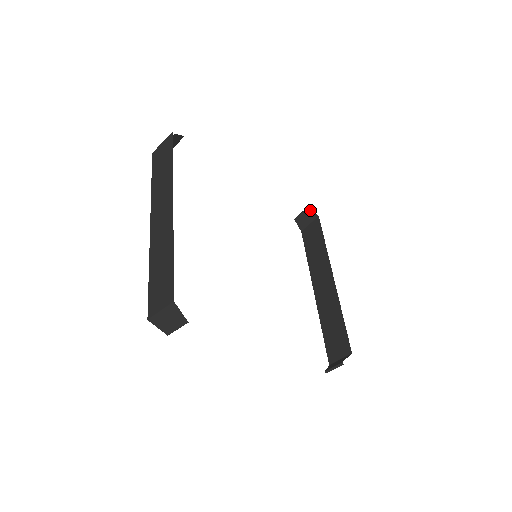
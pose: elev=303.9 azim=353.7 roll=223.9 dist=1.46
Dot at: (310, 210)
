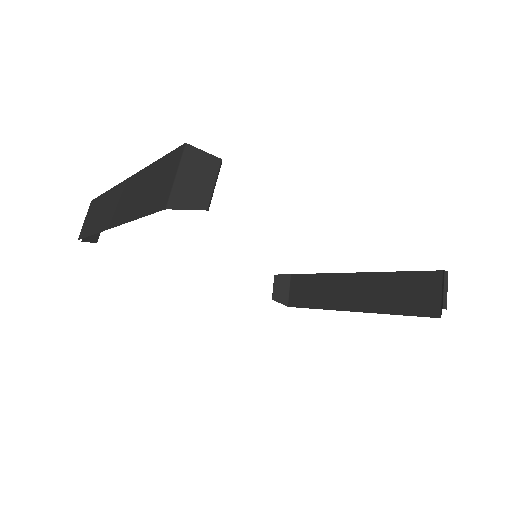
Dot at: (279, 275)
